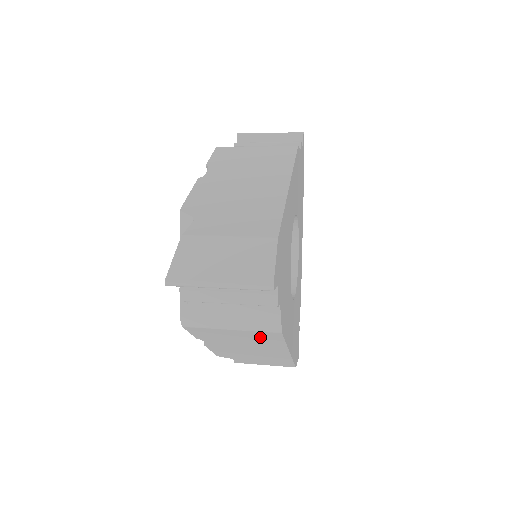
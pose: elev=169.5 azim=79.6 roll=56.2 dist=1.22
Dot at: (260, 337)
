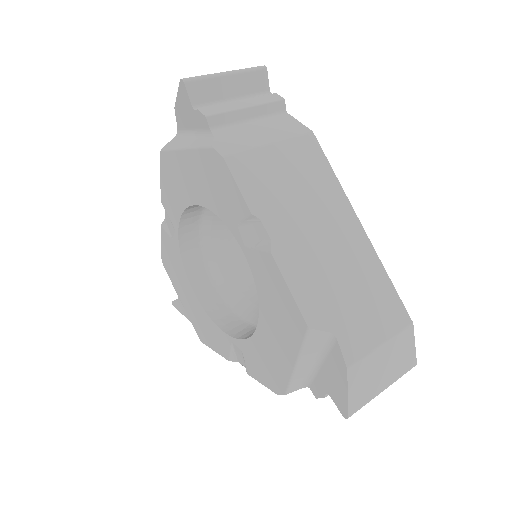
Dot at: occluded
